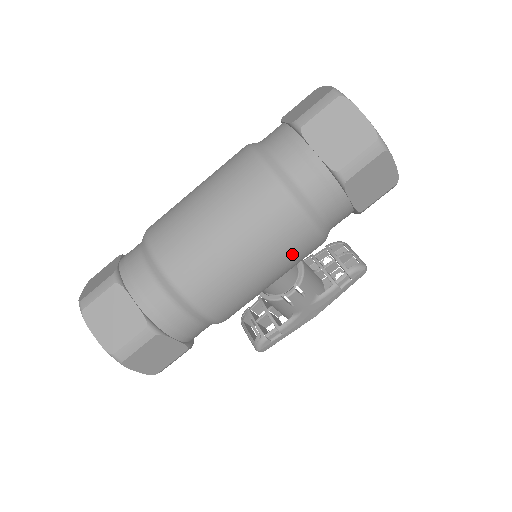
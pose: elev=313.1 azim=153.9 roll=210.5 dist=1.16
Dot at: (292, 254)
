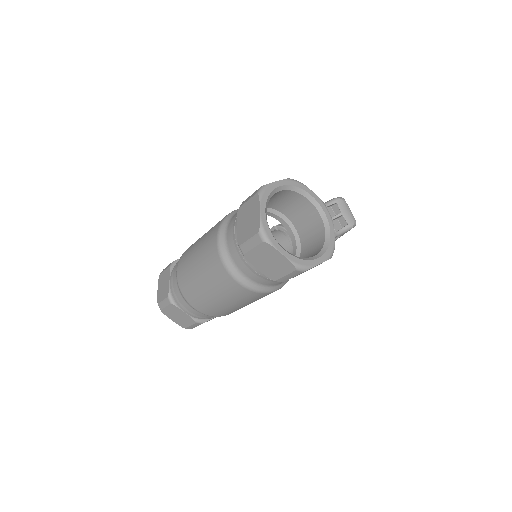
Dot at: occluded
